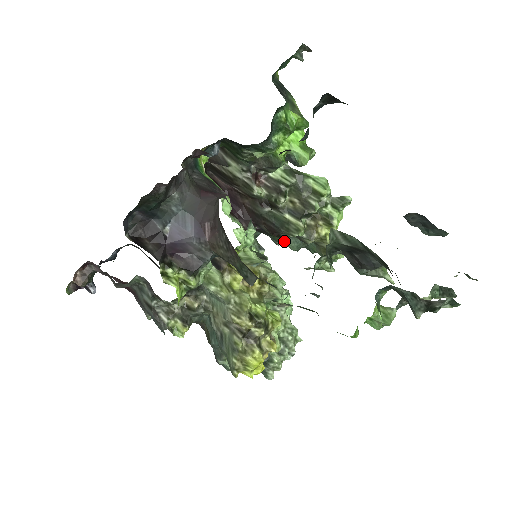
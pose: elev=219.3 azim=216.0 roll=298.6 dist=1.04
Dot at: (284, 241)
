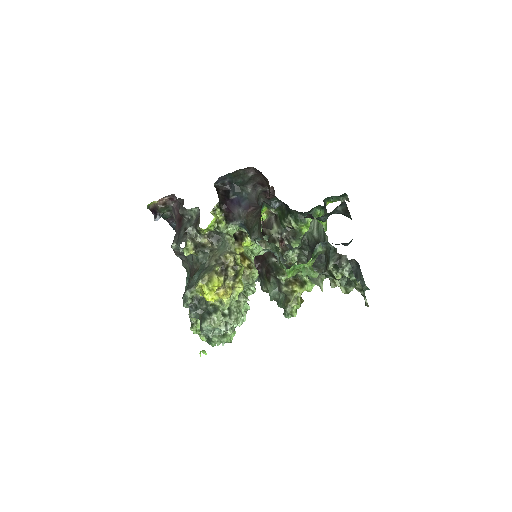
Dot at: (269, 285)
